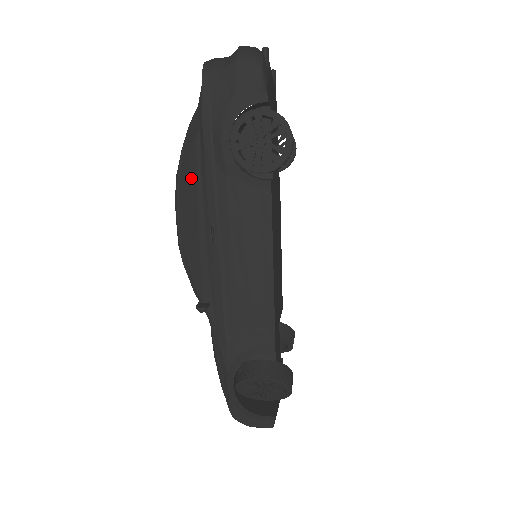
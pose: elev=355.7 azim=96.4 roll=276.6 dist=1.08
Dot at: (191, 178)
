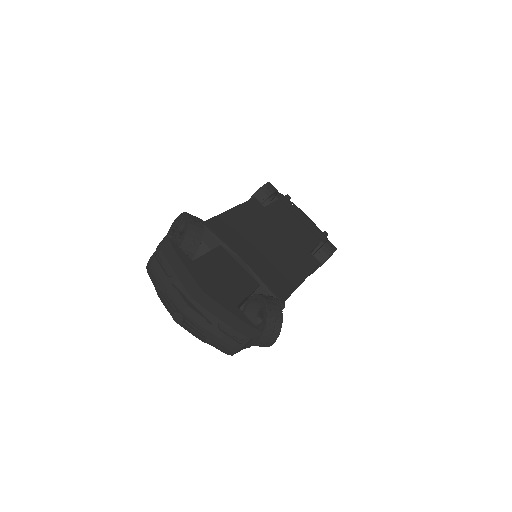
Dot at: occluded
